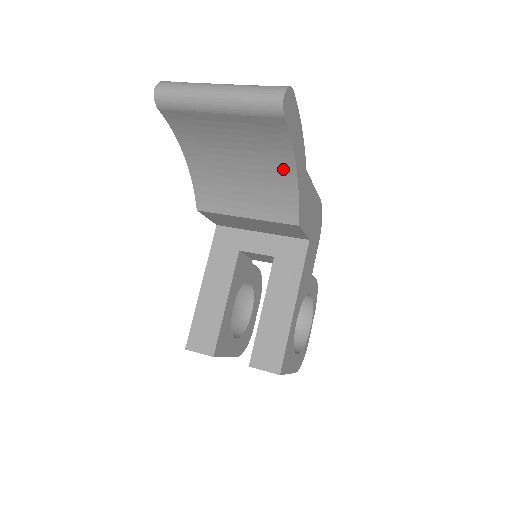
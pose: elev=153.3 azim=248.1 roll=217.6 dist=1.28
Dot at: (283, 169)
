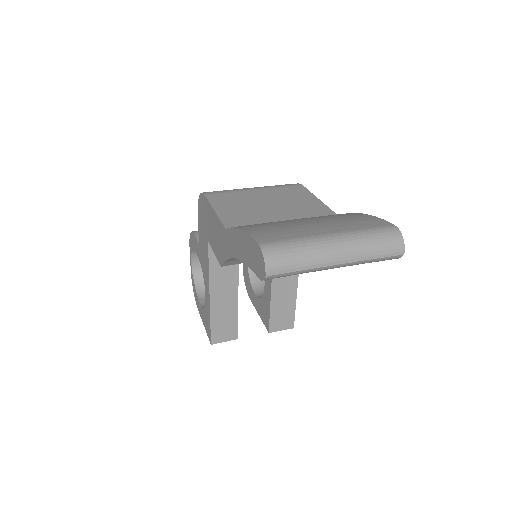
Dot at: occluded
